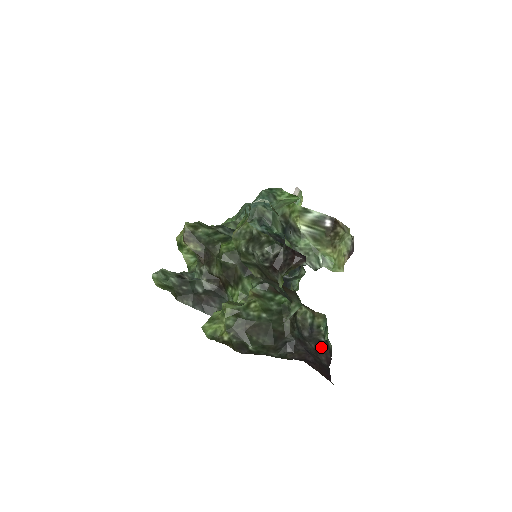
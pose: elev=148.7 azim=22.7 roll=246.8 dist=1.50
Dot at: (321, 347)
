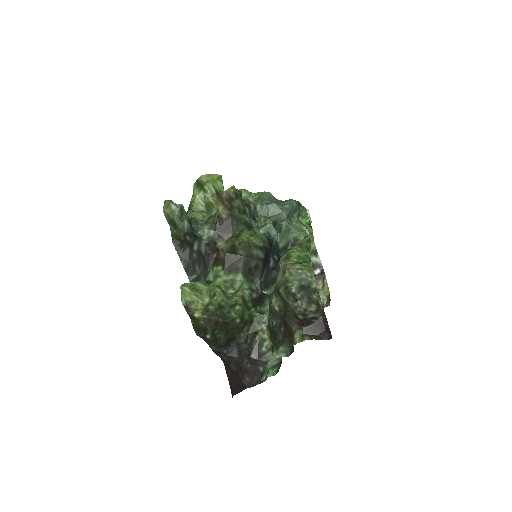
Dot at: (254, 372)
